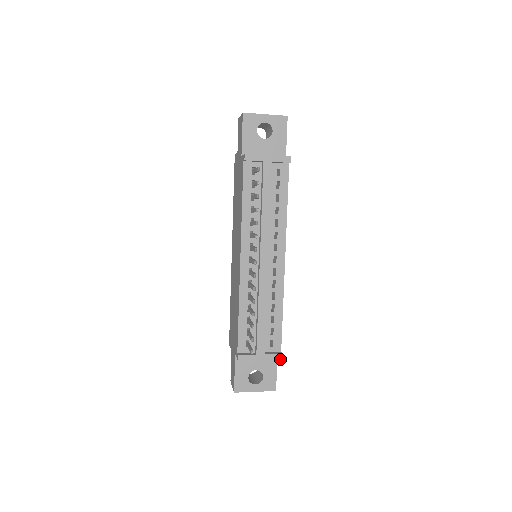
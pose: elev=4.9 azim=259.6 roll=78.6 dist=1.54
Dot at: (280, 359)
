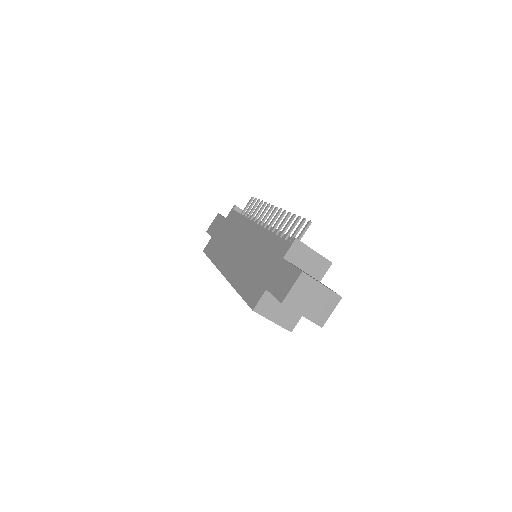
Dot at: (330, 262)
